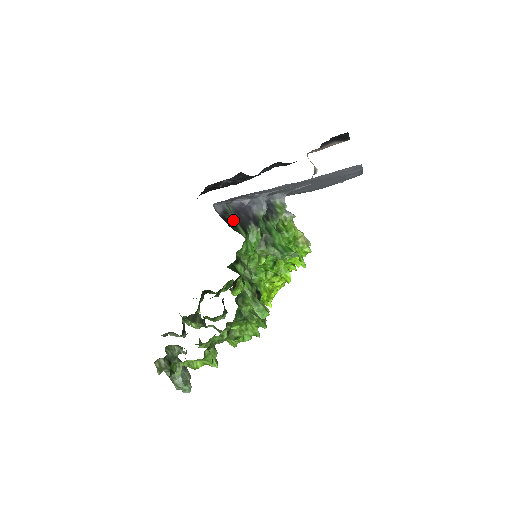
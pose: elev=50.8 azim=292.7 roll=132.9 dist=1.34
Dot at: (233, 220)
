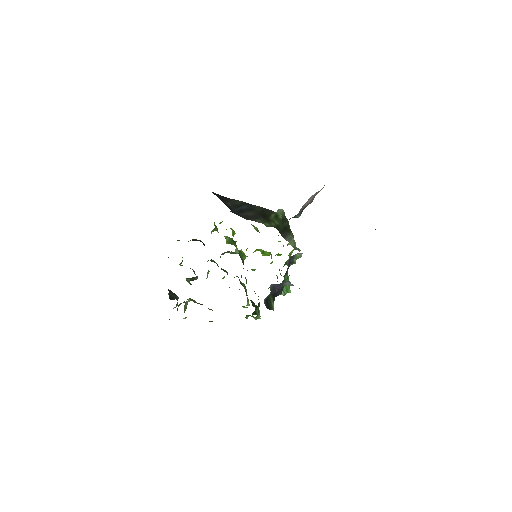
Dot at: (270, 296)
